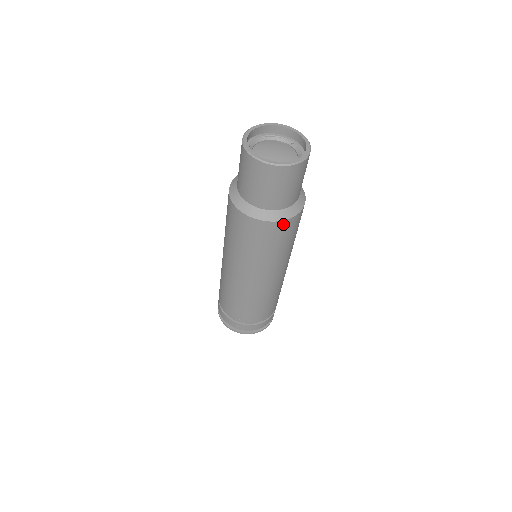
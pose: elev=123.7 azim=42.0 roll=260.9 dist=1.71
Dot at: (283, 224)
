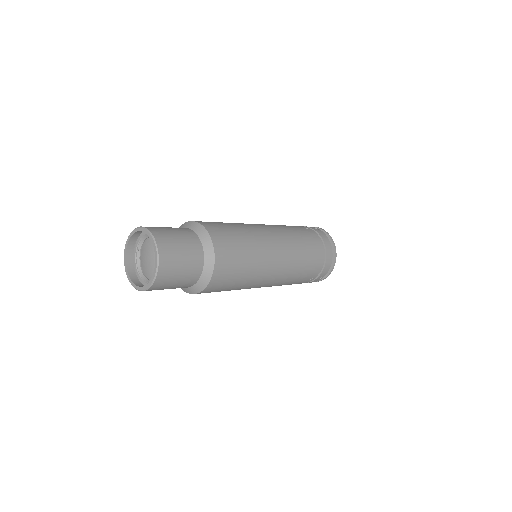
Dot at: occluded
